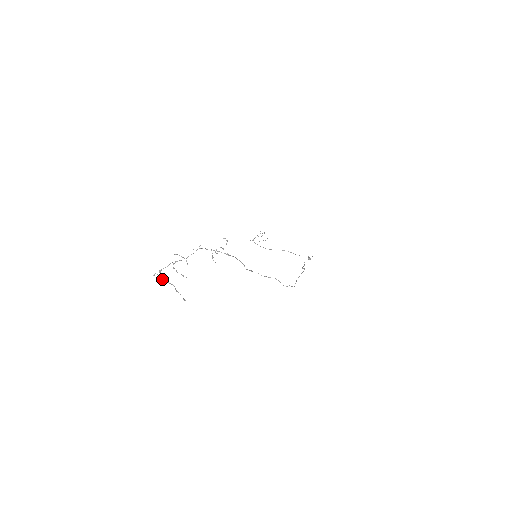
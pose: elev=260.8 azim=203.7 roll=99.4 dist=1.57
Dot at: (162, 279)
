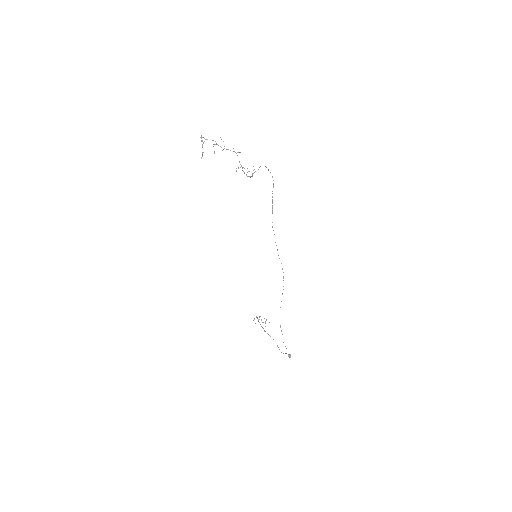
Dot at: occluded
